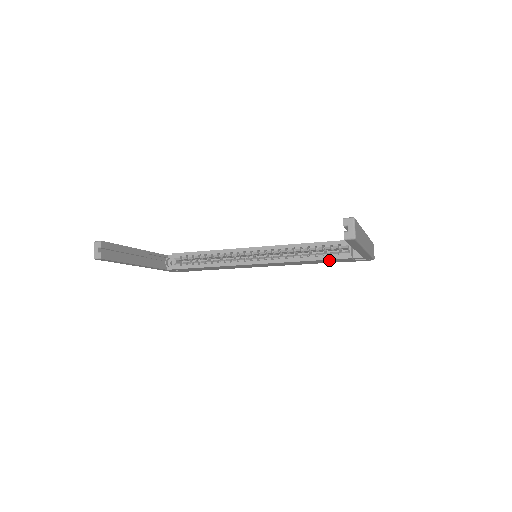
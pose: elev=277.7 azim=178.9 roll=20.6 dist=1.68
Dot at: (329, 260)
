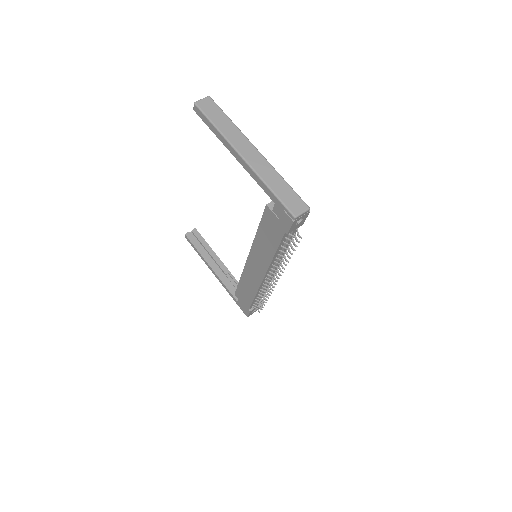
Dot at: (266, 225)
